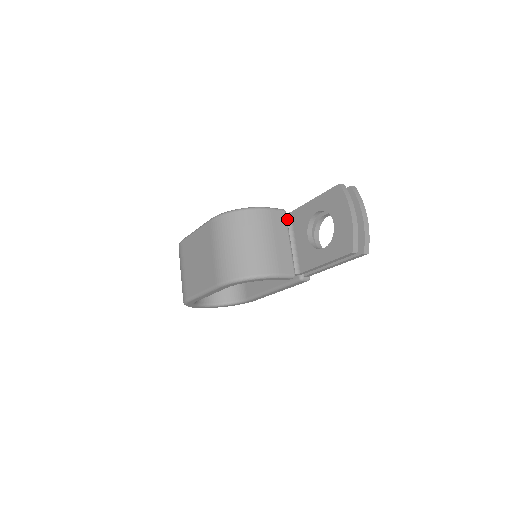
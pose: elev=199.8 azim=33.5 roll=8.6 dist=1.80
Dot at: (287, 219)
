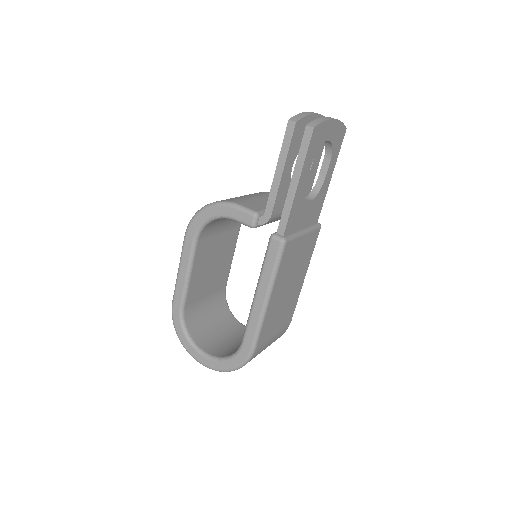
Dot at: occluded
